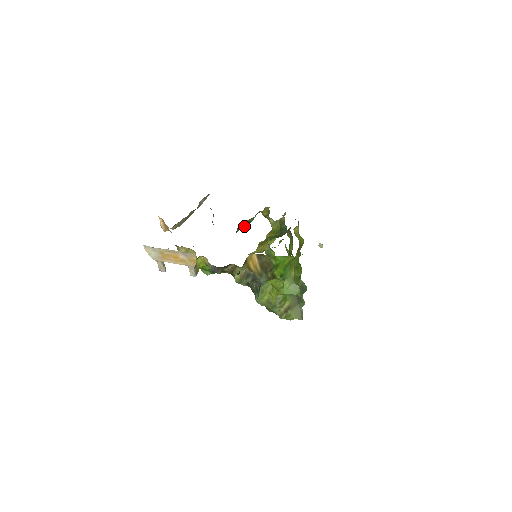
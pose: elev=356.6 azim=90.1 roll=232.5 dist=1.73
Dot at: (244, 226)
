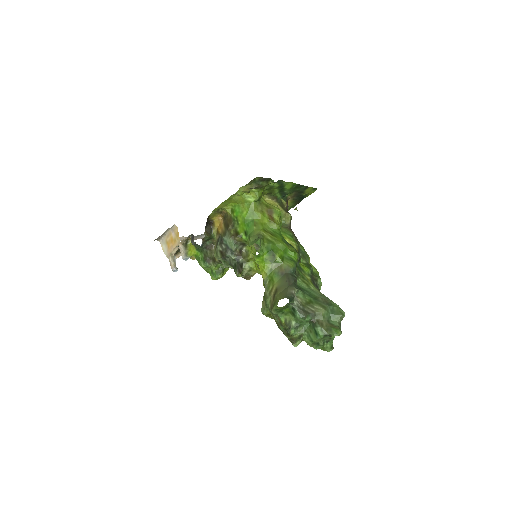
Dot at: occluded
